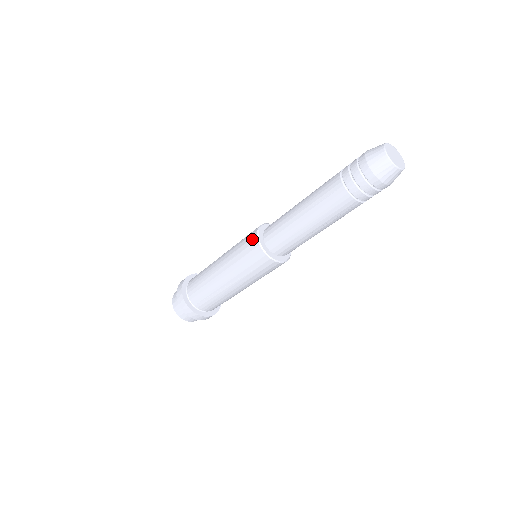
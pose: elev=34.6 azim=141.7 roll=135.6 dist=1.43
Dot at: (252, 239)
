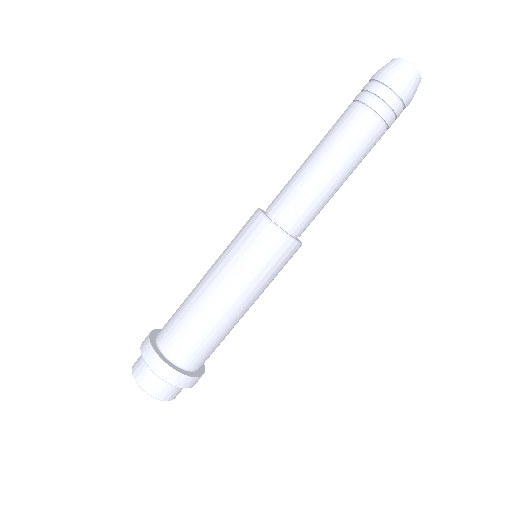
Dot at: occluded
